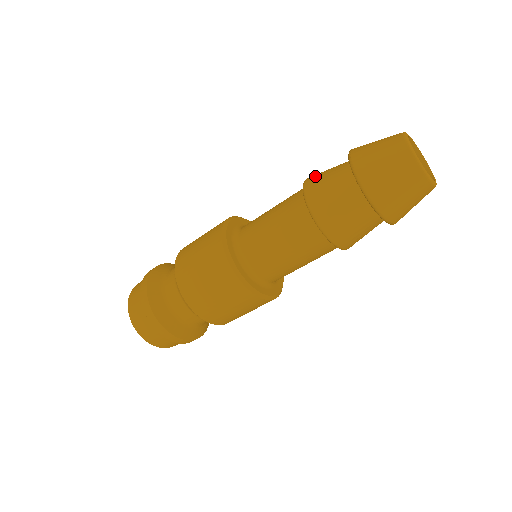
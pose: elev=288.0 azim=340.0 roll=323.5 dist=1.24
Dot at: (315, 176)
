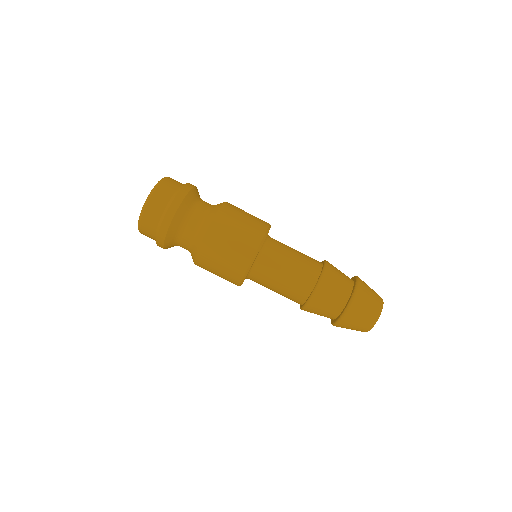
Dot at: occluded
